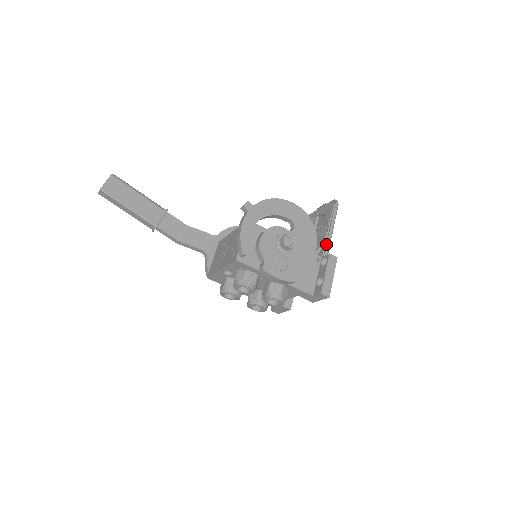
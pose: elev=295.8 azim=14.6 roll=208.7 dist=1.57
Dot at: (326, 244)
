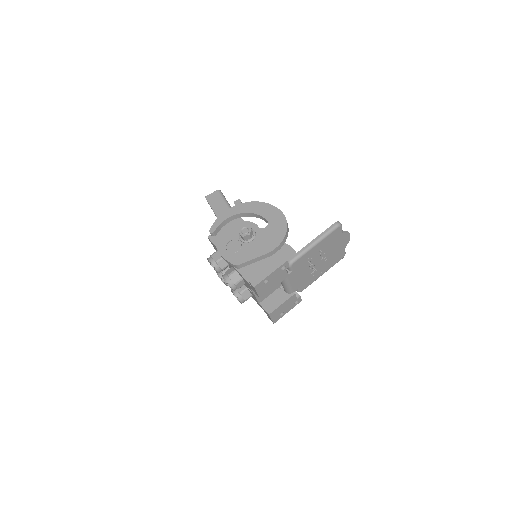
Dot at: (297, 252)
